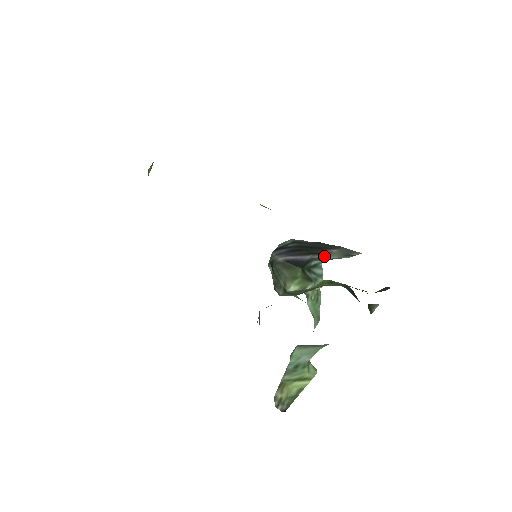
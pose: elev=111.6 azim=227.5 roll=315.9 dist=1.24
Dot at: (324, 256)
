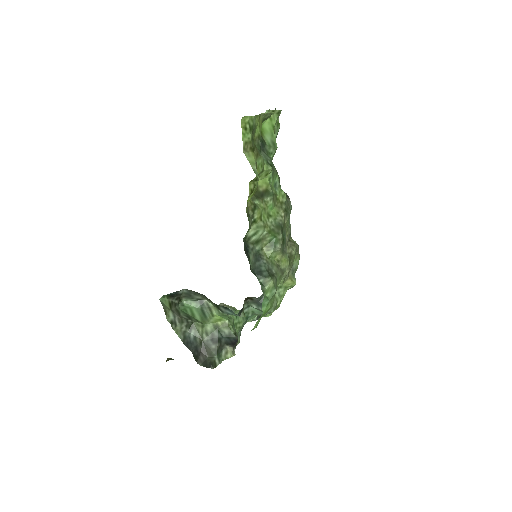
Dot at: occluded
